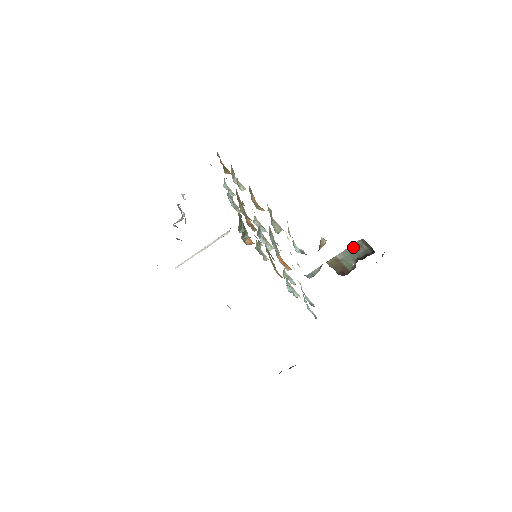
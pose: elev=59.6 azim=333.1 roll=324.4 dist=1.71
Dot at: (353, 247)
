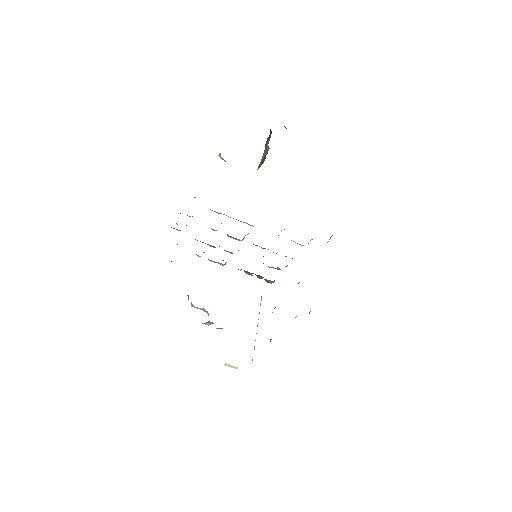
Dot at: (265, 150)
